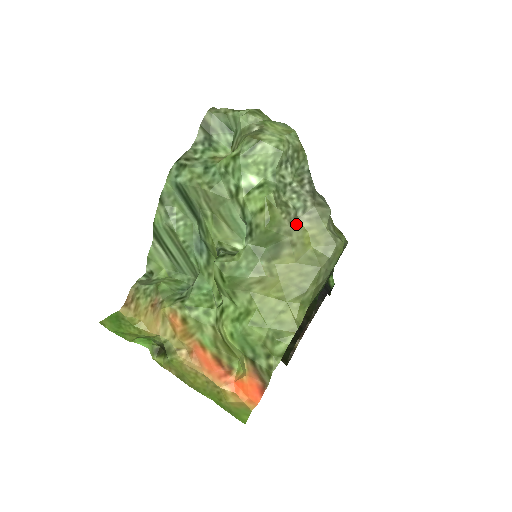
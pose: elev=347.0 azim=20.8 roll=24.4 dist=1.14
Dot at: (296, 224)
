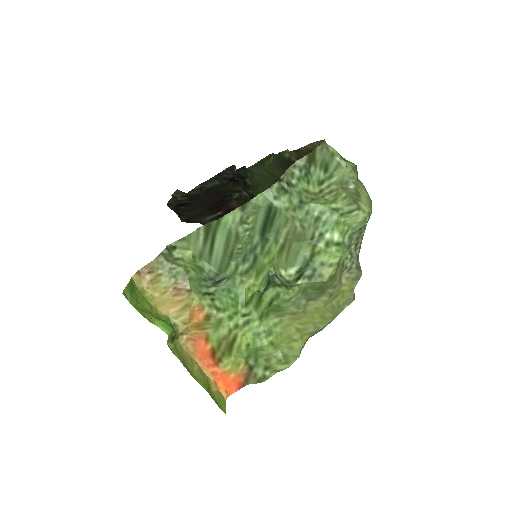
Dot at: (340, 280)
